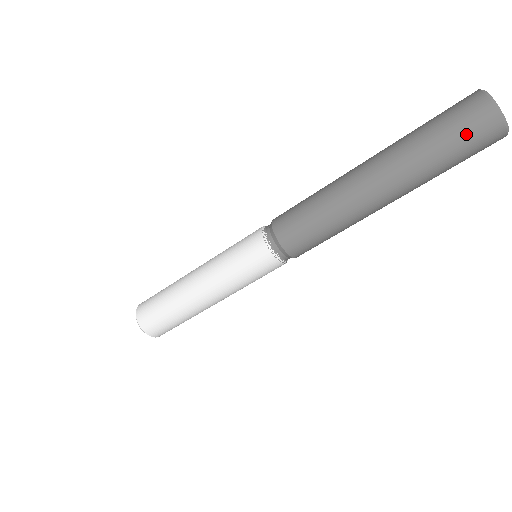
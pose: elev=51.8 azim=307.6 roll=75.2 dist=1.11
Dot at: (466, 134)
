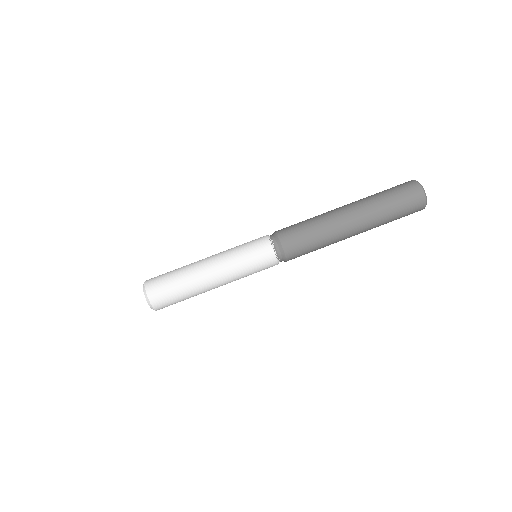
Dot at: (398, 187)
